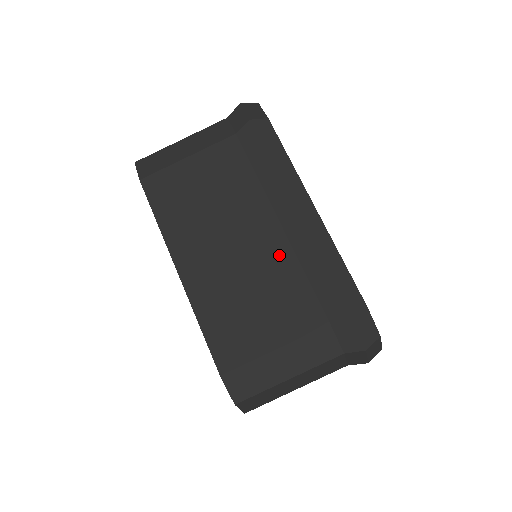
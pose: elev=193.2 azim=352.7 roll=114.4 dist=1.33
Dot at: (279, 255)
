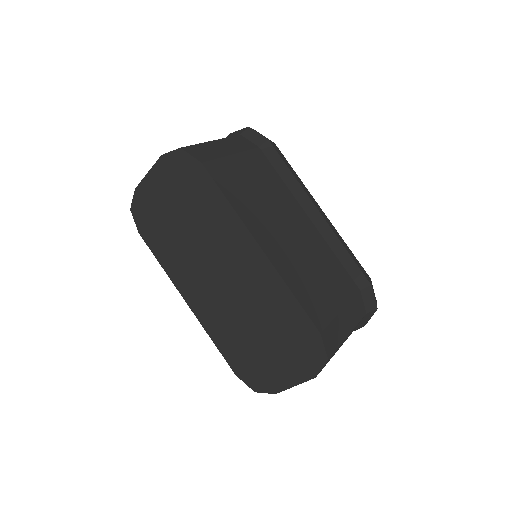
Dot at: (318, 241)
